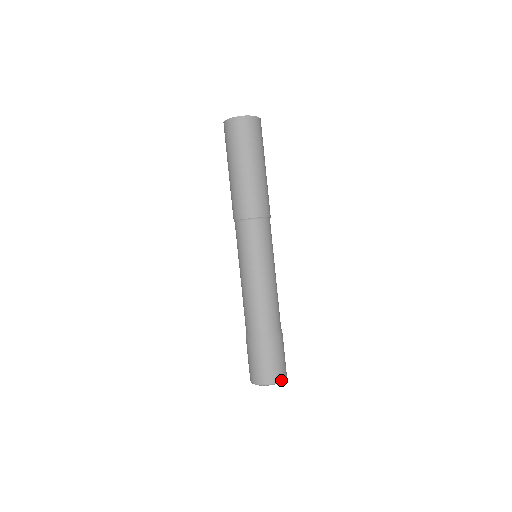
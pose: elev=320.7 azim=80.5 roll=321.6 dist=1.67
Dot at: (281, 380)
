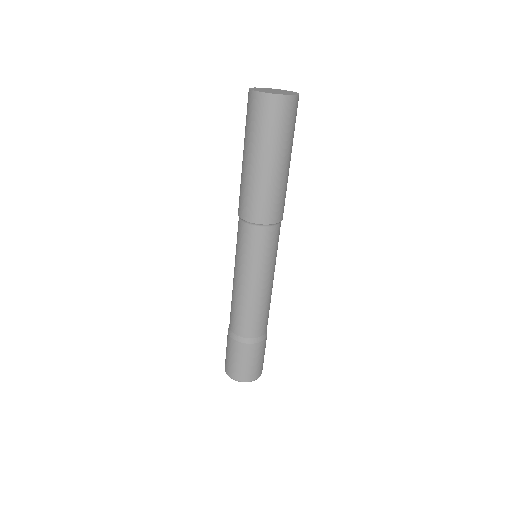
Dot at: (253, 379)
